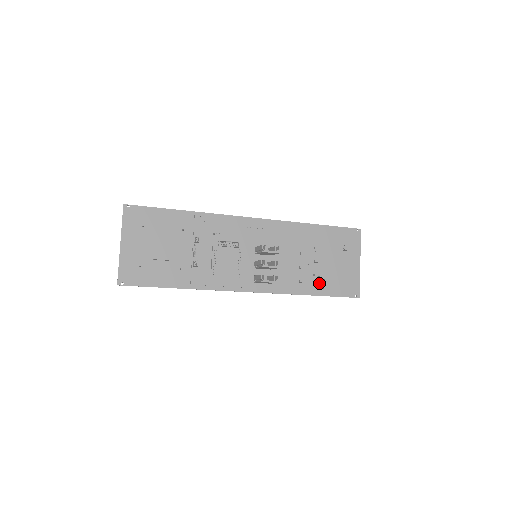
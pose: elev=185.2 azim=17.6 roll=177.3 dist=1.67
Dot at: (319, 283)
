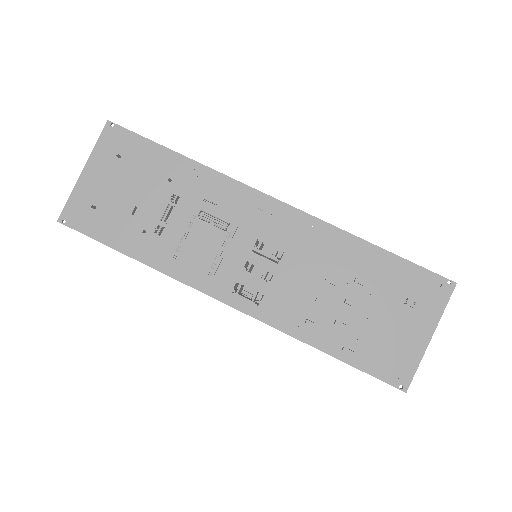
Dot at: (339, 338)
